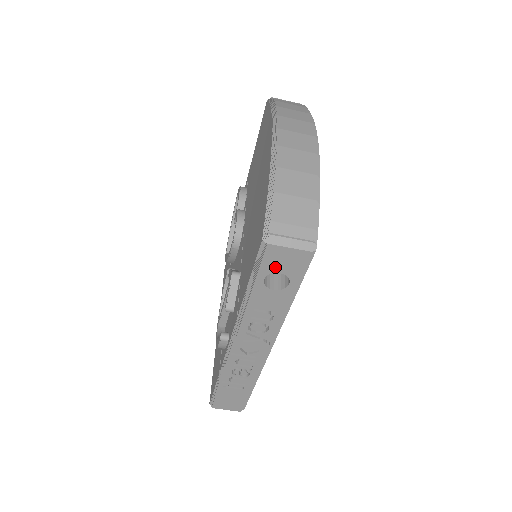
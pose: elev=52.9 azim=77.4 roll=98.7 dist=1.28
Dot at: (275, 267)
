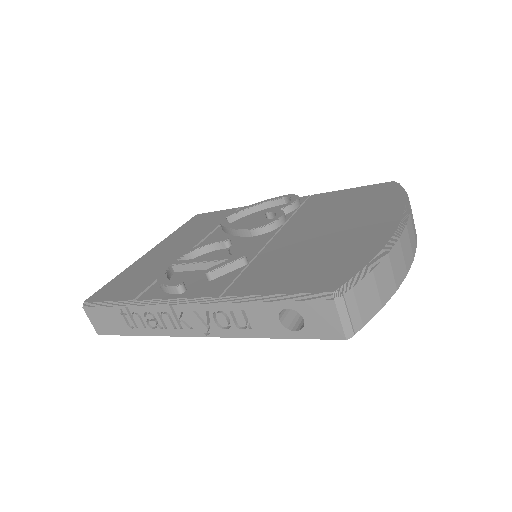
Dot at: (309, 314)
